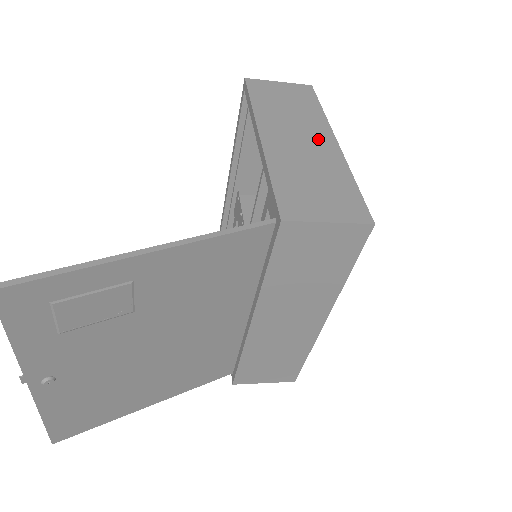
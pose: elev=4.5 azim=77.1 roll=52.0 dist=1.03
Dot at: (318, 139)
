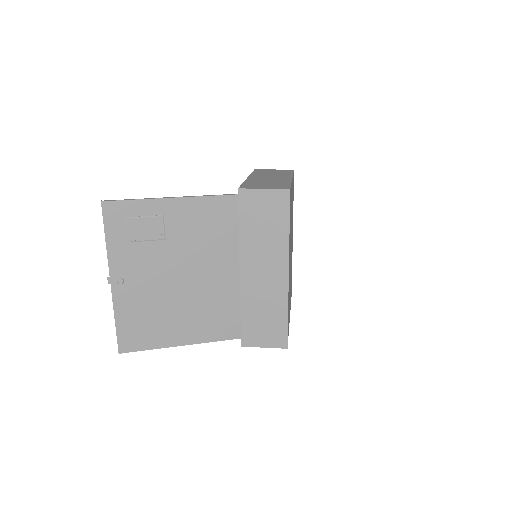
Dot at: (281, 177)
